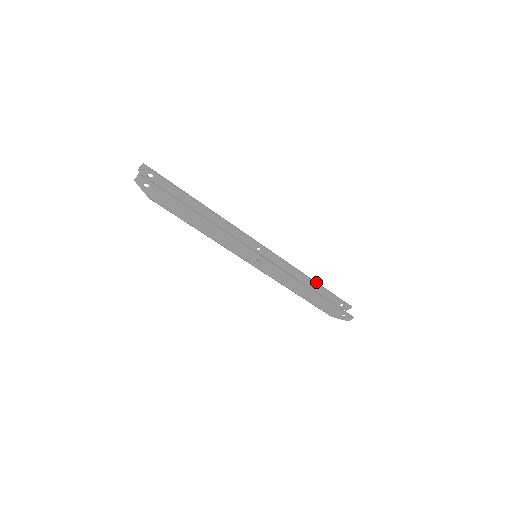
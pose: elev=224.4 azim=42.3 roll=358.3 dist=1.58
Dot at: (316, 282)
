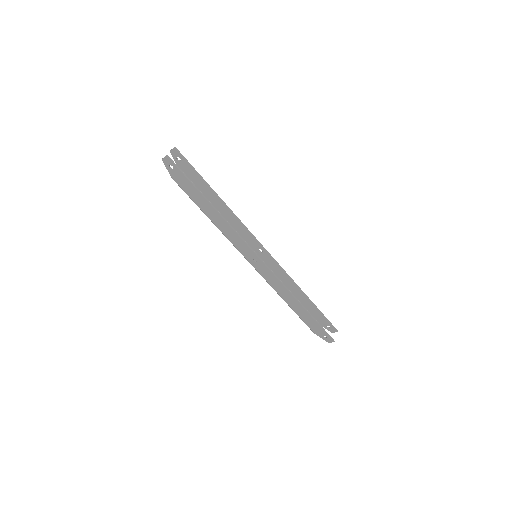
Dot at: (308, 297)
